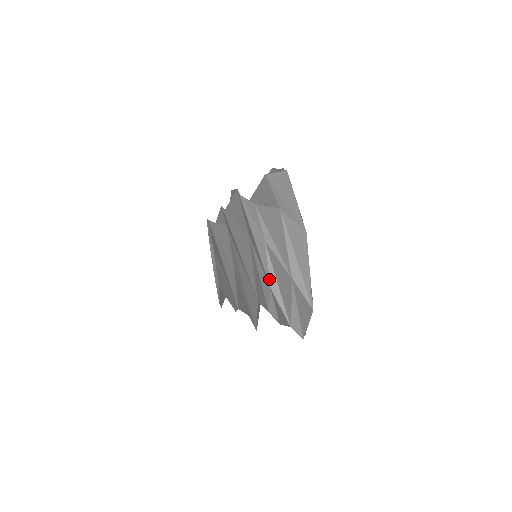
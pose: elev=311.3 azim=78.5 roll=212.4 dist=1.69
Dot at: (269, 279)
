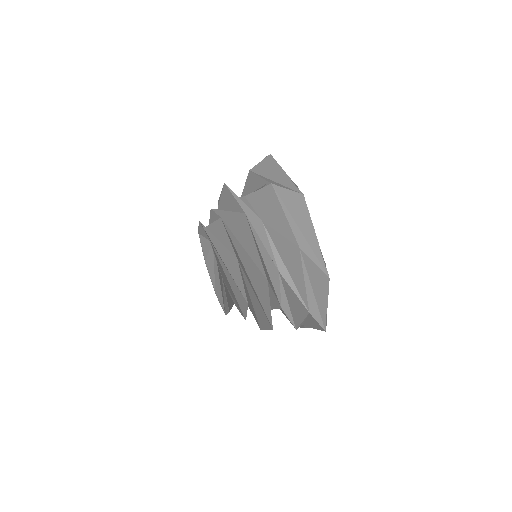
Dot at: (275, 261)
